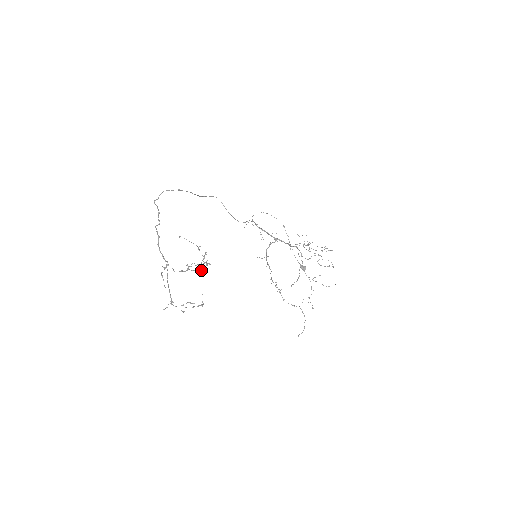
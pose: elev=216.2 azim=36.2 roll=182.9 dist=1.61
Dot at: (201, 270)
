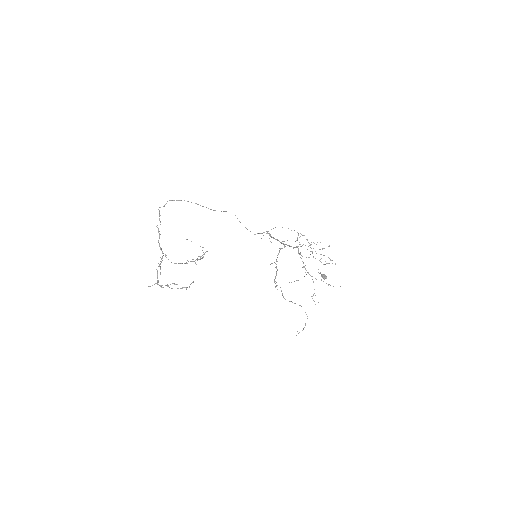
Dot at: (195, 262)
